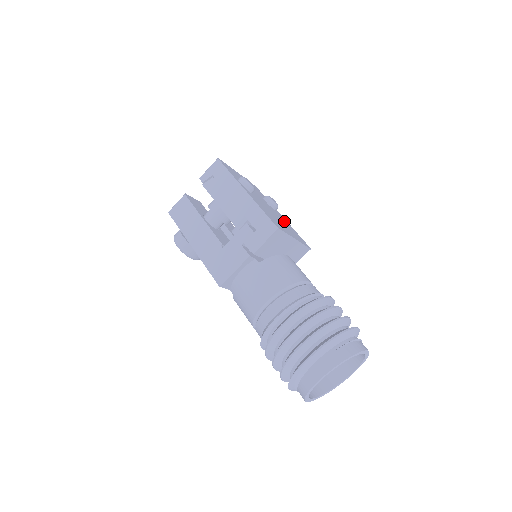
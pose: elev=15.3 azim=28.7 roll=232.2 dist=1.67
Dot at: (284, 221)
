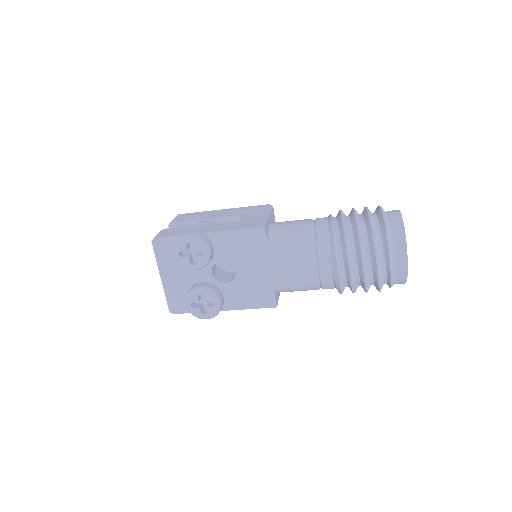
Dot at: occluded
